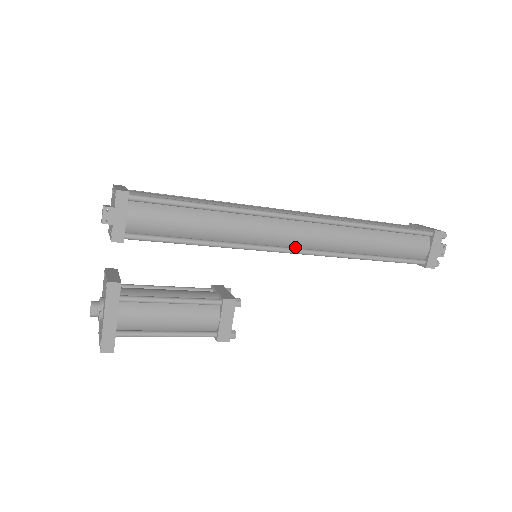
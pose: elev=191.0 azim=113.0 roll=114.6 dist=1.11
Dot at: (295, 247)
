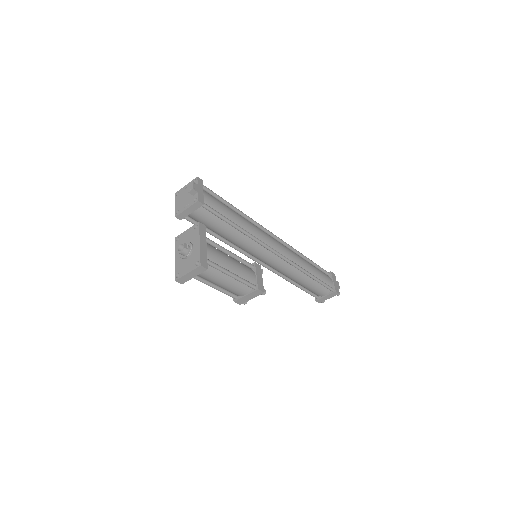
Dot at: occluded
